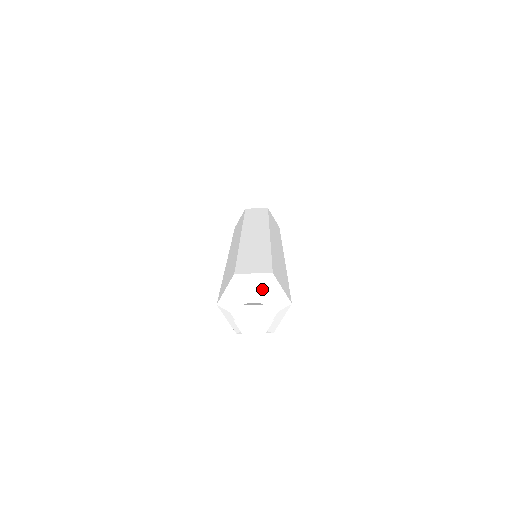
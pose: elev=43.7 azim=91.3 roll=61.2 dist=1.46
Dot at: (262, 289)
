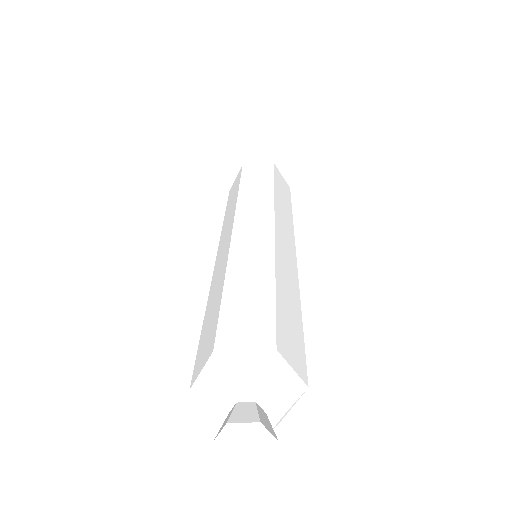
Dot at: (259, 382)
